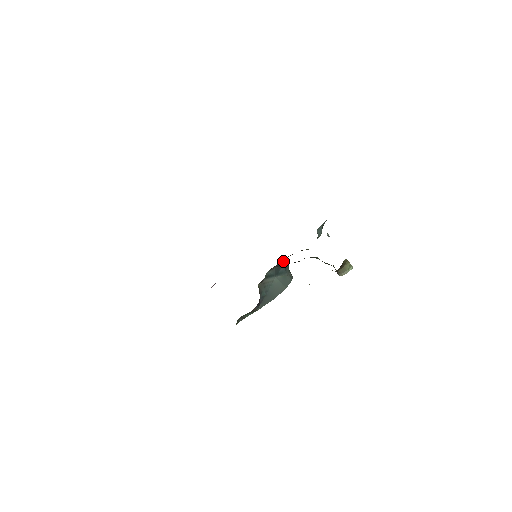
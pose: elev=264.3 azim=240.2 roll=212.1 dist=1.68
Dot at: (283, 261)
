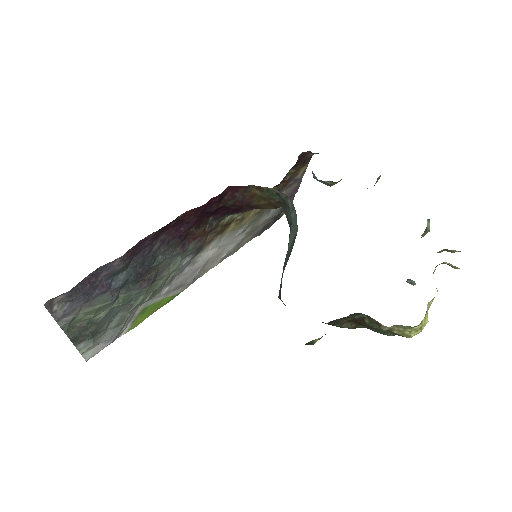
Dot at: occluded
